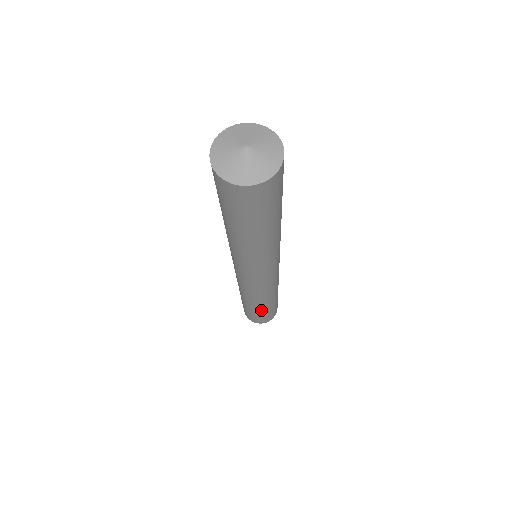
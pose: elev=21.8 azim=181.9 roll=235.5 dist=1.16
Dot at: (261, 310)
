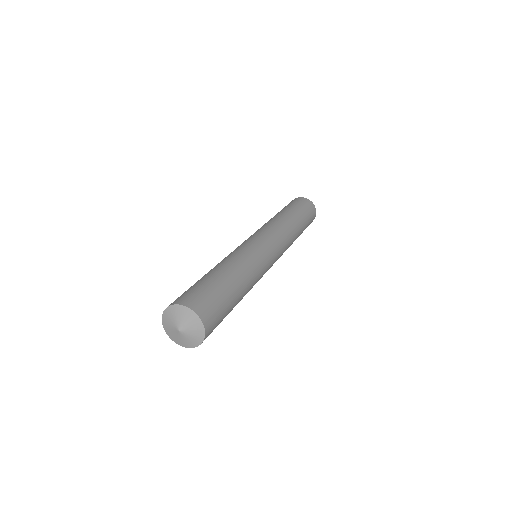
Dot at: occluded
